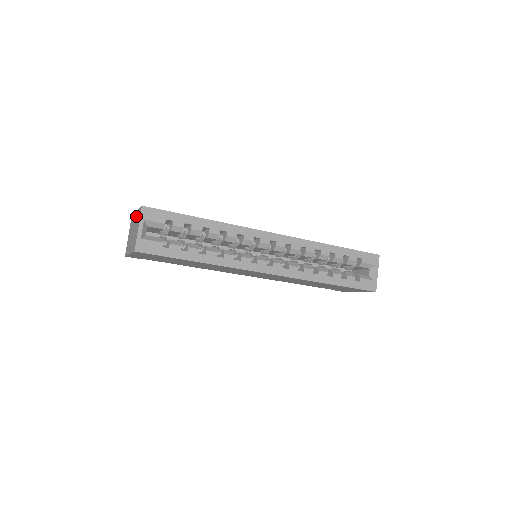
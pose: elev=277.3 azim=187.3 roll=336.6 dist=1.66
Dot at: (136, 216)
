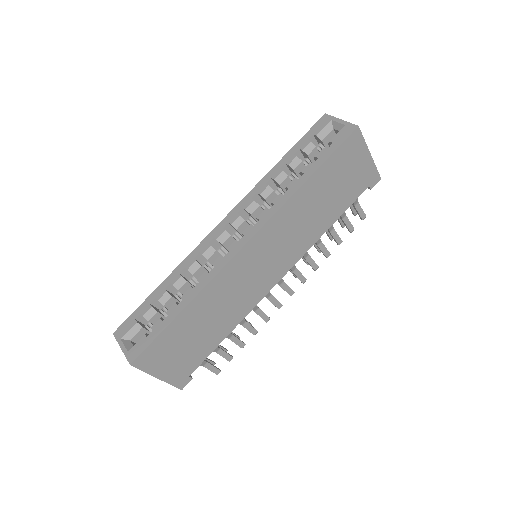
Dot at: occluded
